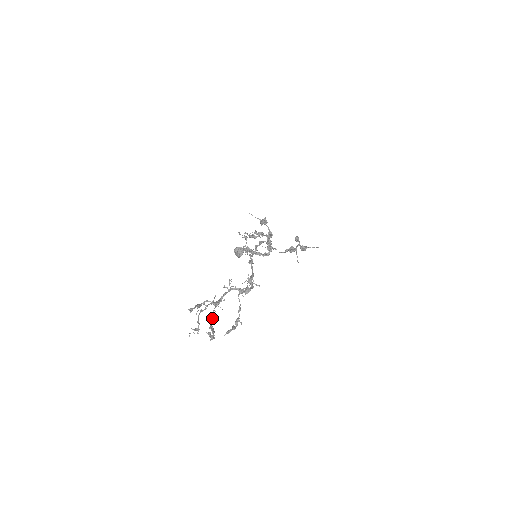
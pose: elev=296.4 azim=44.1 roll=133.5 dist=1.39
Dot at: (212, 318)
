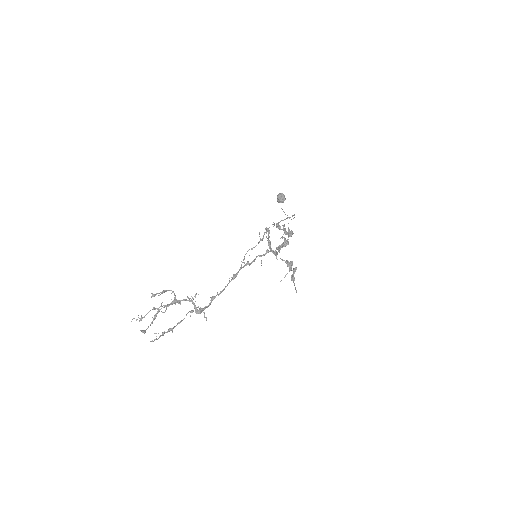
Dot at: occluded
